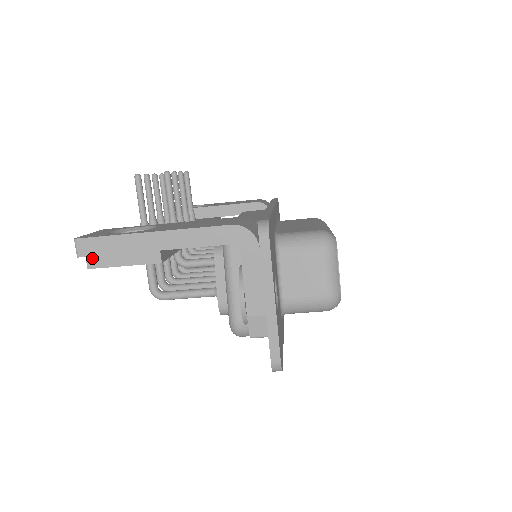
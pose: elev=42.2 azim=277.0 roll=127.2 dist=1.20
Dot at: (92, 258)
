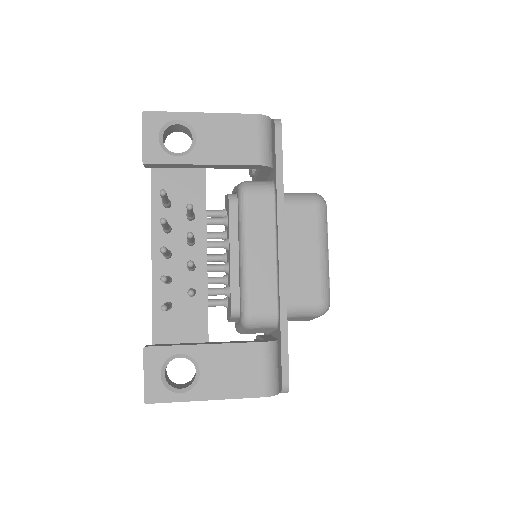
Dot at: occluded
